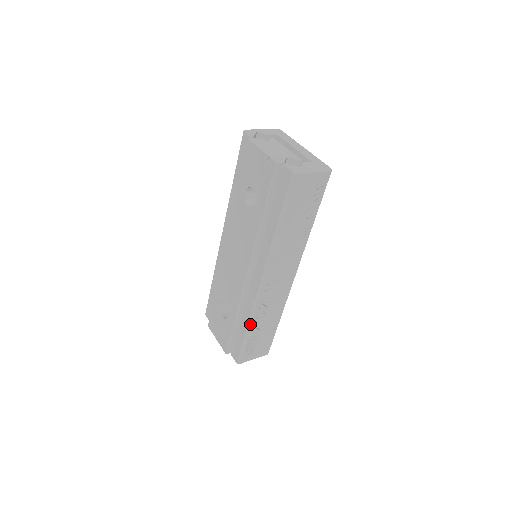
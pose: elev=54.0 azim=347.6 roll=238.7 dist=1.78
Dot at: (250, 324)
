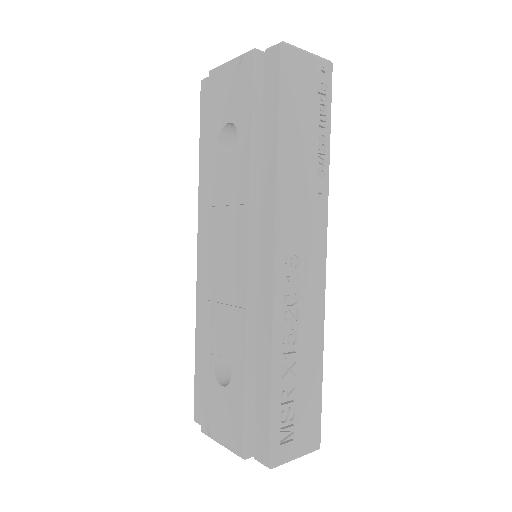
Dot at: (275, 357)
